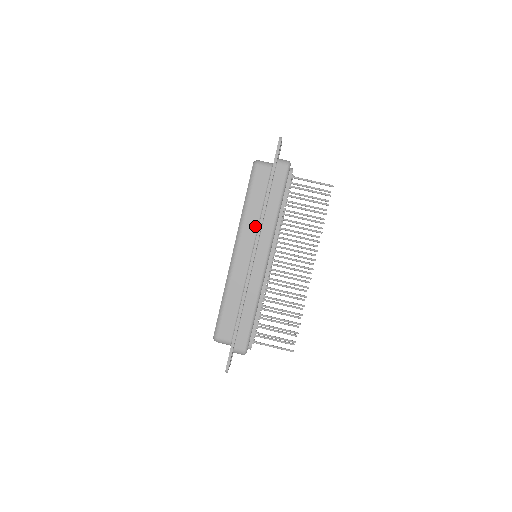
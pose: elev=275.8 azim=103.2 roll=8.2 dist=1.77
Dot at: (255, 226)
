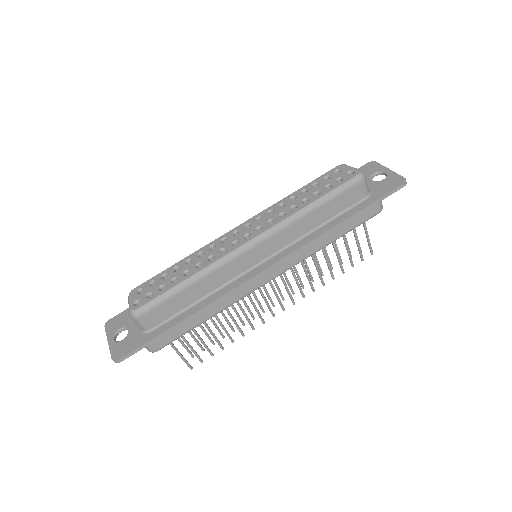
Dot at: (296, 237)
